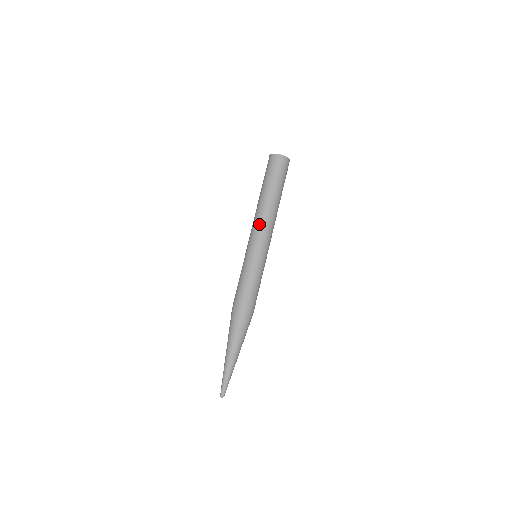
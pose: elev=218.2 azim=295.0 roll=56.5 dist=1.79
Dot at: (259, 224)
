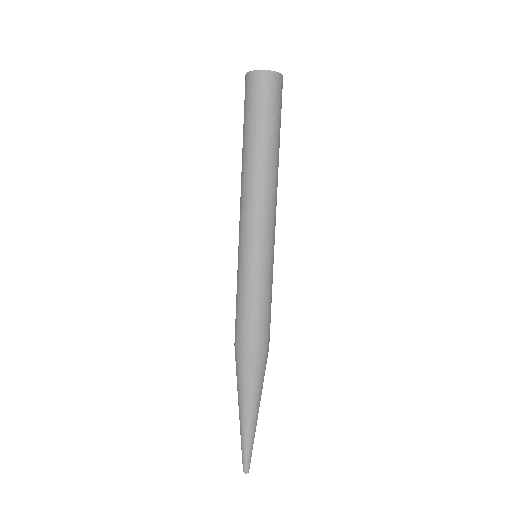
Dot at: (256, 206)
